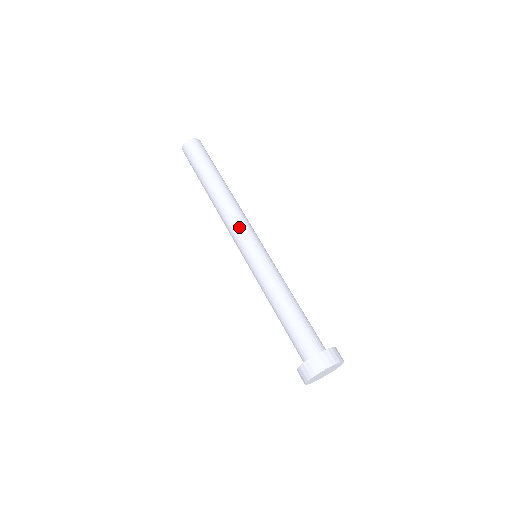
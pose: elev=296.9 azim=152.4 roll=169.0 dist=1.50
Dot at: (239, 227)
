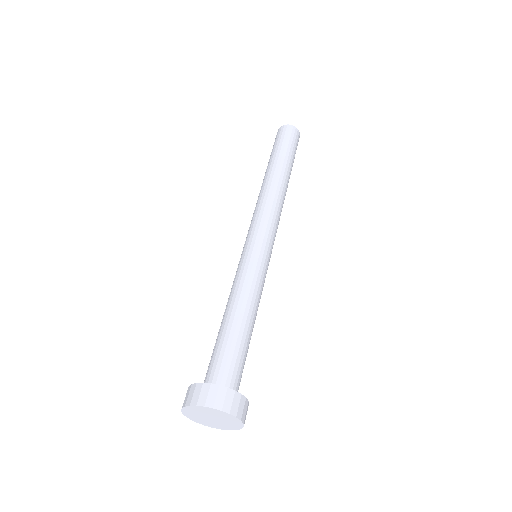
Dot at: (254, 219)
